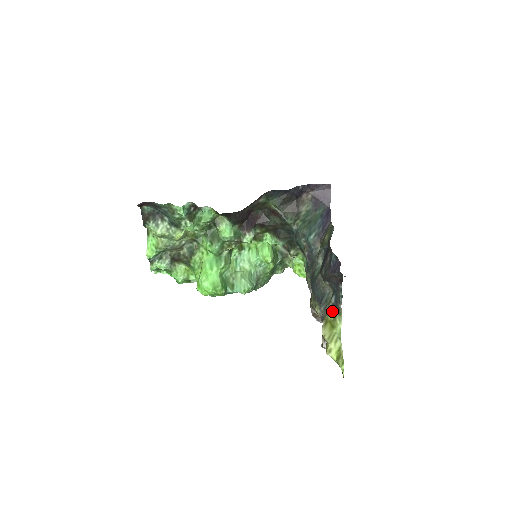
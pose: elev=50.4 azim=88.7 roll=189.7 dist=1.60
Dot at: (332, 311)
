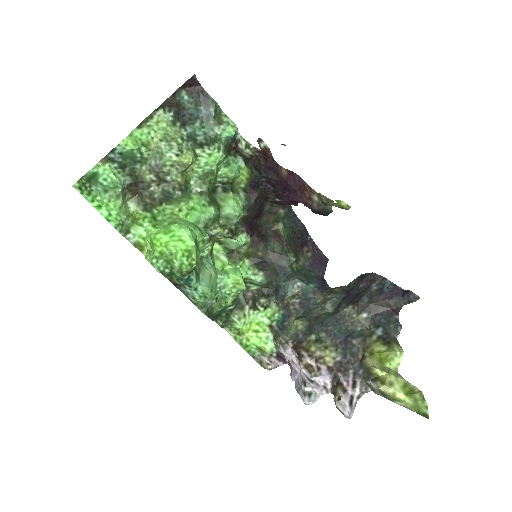
Dot at: (381, 342)
